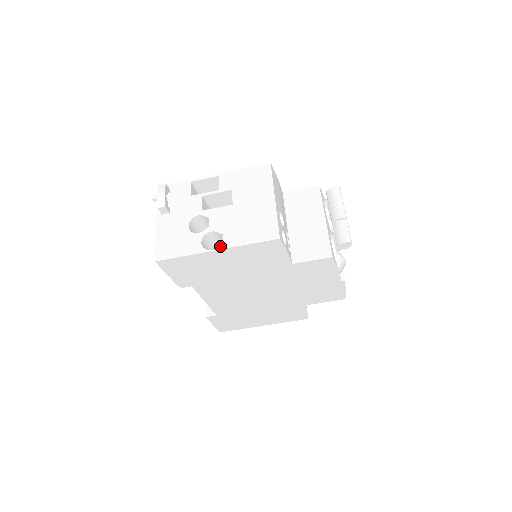
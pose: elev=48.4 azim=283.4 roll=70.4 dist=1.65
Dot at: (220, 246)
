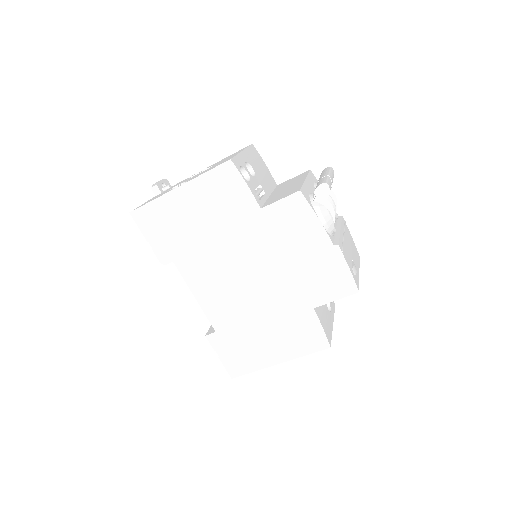
Dot at: (182, 184)
